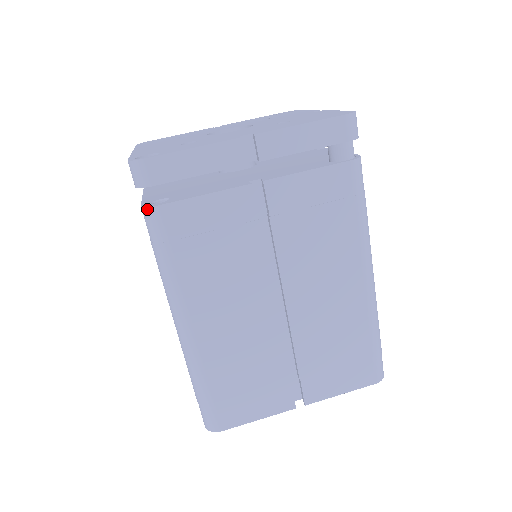
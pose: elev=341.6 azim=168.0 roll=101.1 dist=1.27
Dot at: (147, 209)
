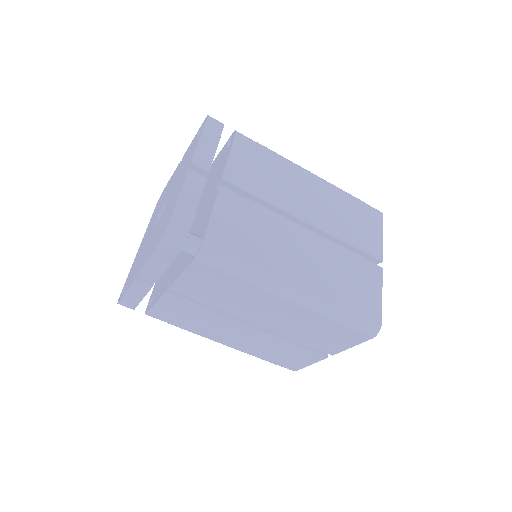
Dot at: occluded
